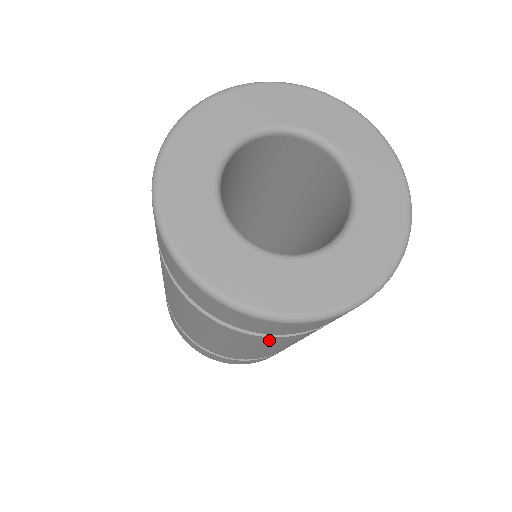
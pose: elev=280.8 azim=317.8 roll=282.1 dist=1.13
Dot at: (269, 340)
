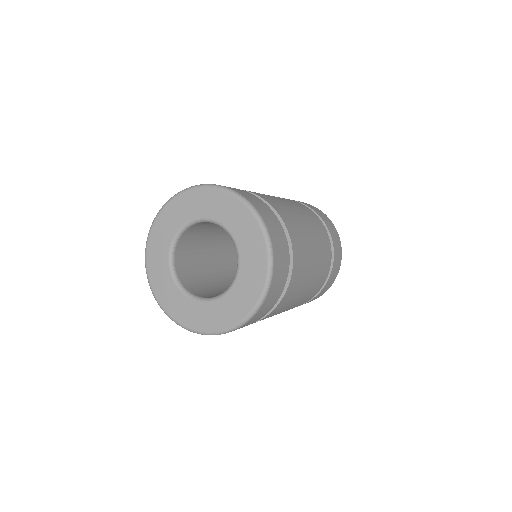
Dot at: occluded
